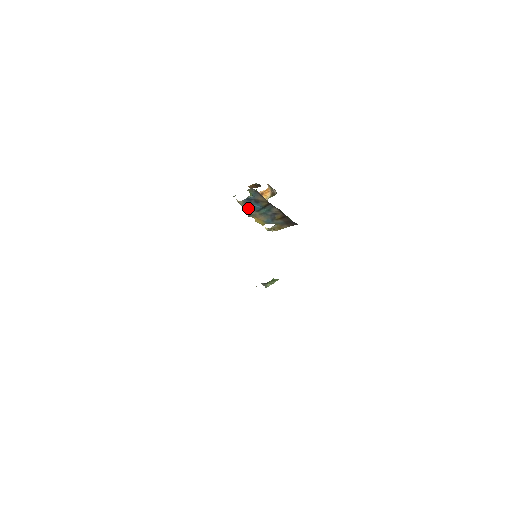
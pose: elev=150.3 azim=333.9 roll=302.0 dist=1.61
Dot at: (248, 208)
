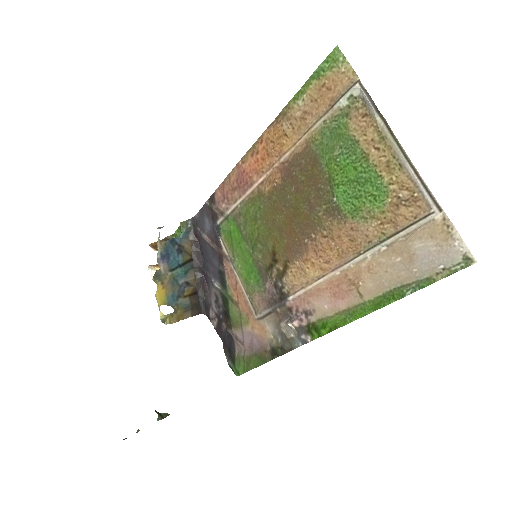
Dot at: (162, 260)
